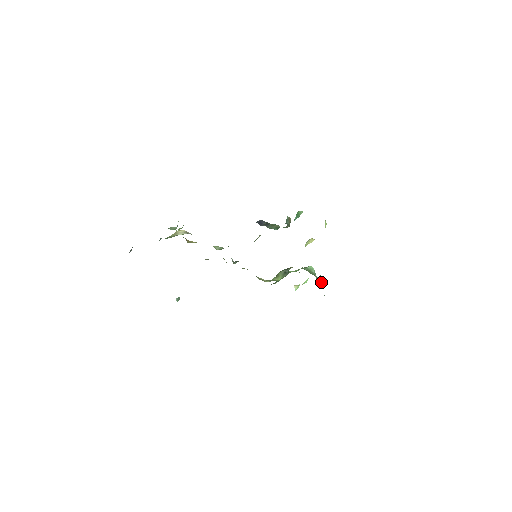
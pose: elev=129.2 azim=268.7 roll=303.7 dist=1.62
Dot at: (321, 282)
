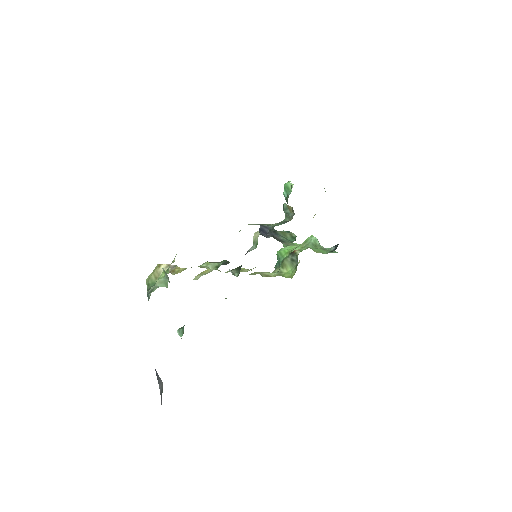
Dot at: occluded
